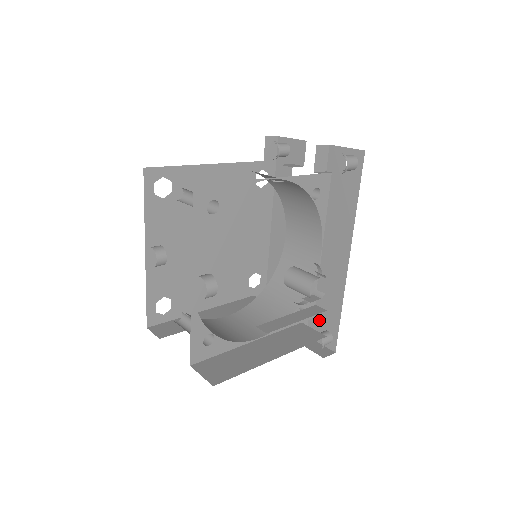
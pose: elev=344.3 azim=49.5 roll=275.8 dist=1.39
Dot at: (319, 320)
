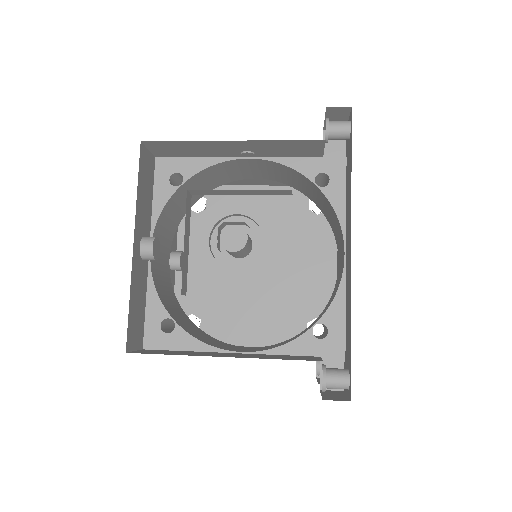
Dot at: (346, 357)
